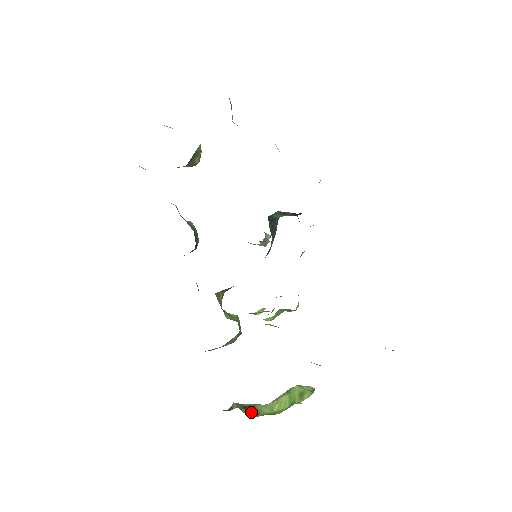
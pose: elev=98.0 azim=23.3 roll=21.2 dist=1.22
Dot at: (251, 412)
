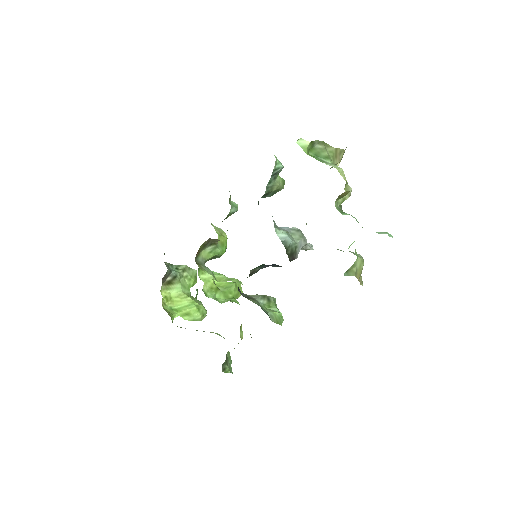
Dot at: (170, 284)
